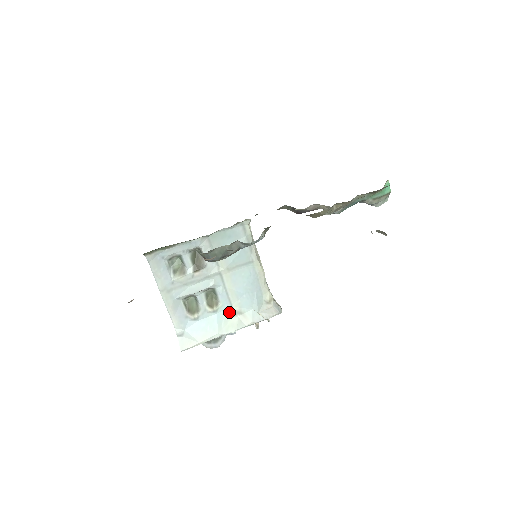
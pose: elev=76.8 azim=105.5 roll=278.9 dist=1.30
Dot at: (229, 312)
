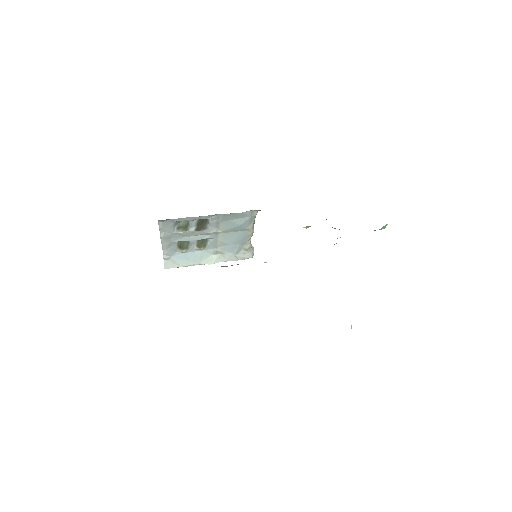
Dot at: (212, 251)
